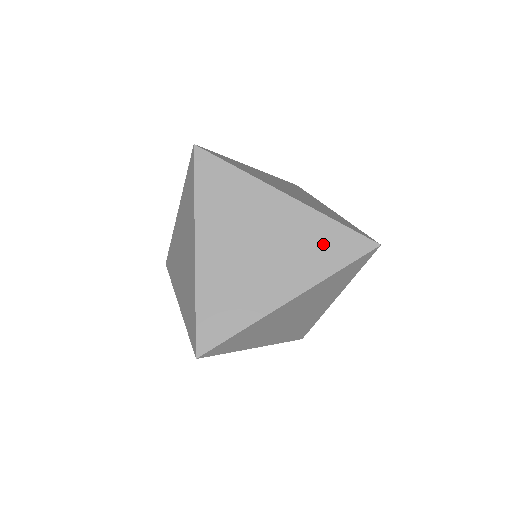
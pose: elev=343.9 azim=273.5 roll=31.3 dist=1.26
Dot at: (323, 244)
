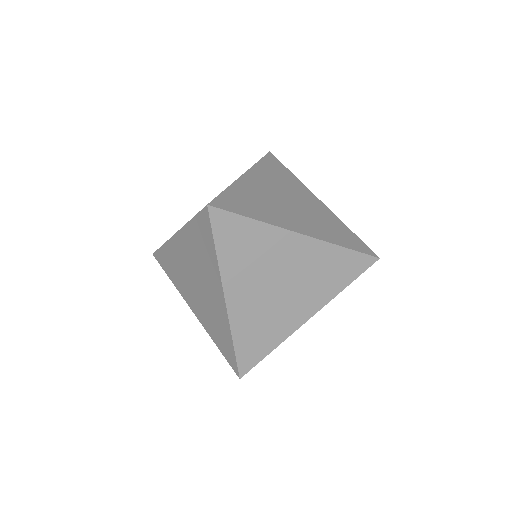
Dot at: (334, 269)
